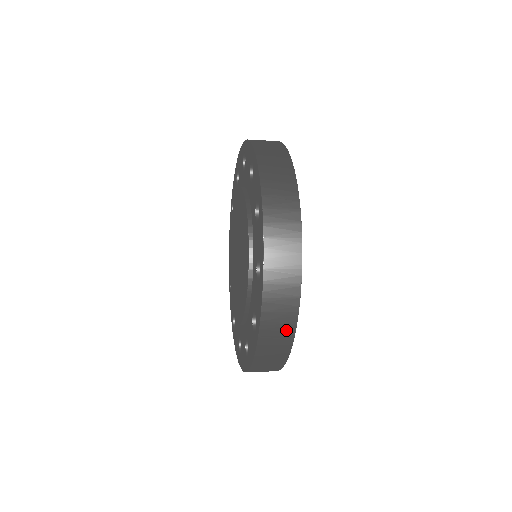
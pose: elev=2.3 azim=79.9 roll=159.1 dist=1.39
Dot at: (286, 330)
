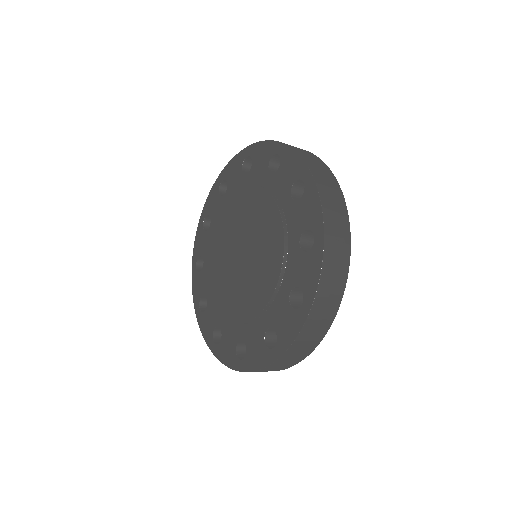
Dot at: occluded
